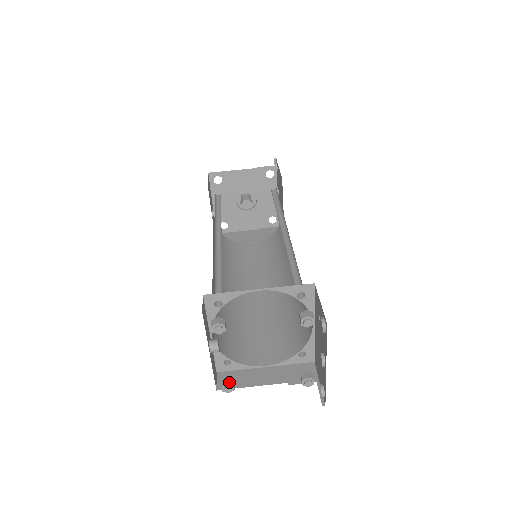
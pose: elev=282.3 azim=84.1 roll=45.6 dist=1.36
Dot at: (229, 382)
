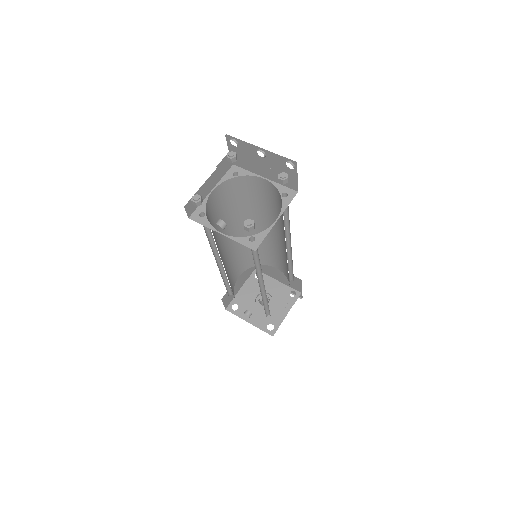
Dot at: (245, 221)
